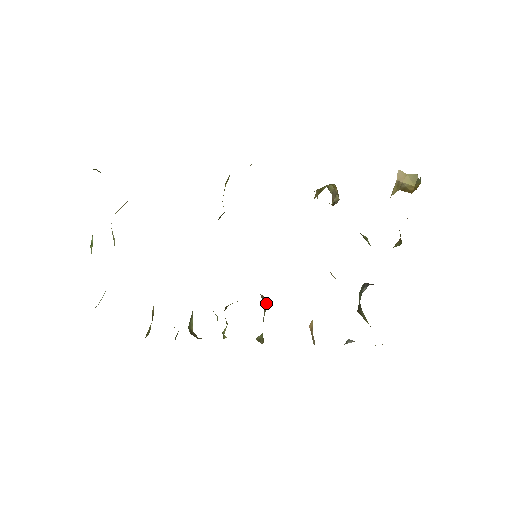
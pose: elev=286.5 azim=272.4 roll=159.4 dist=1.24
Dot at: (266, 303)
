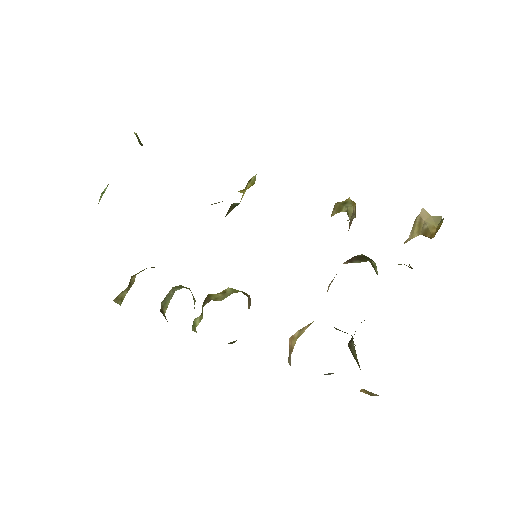
Dot at: (250, 302)
